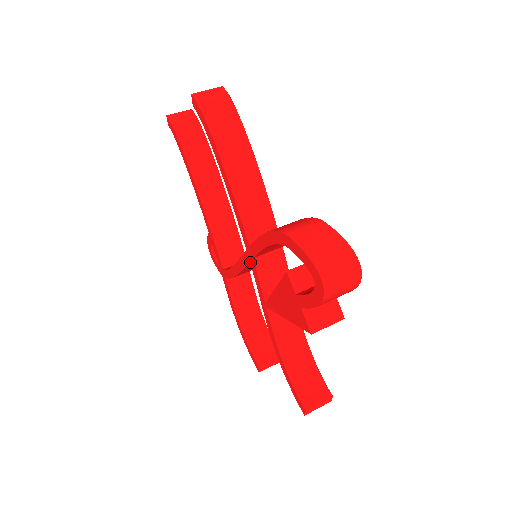
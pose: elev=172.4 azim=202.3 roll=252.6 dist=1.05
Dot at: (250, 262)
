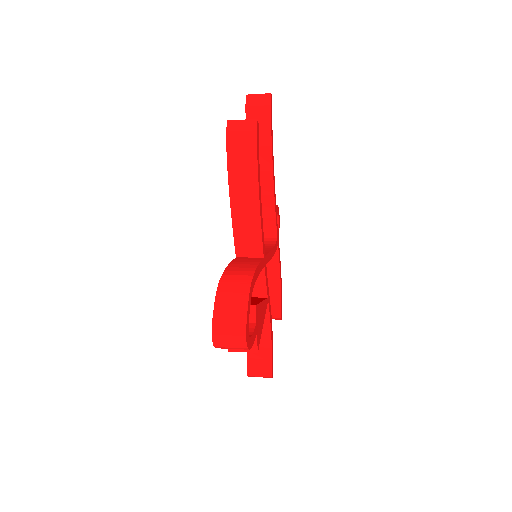
Dot at: occluded
